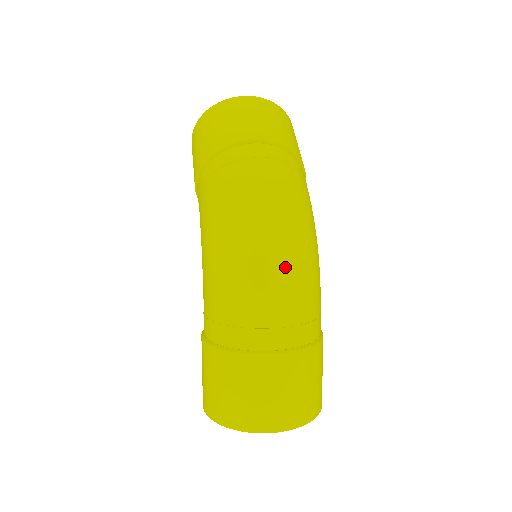
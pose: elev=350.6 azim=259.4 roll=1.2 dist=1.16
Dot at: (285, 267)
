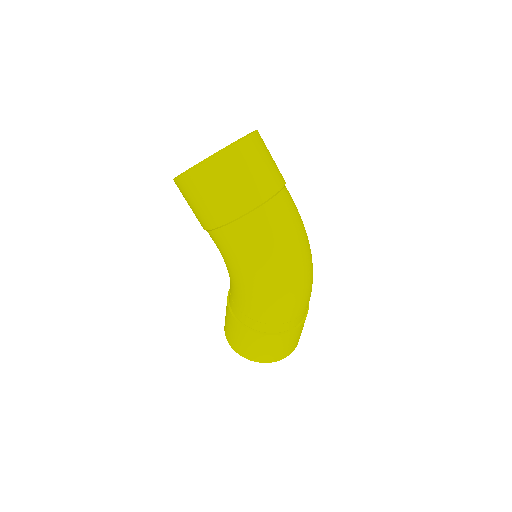
Dot at: (310, 281)
